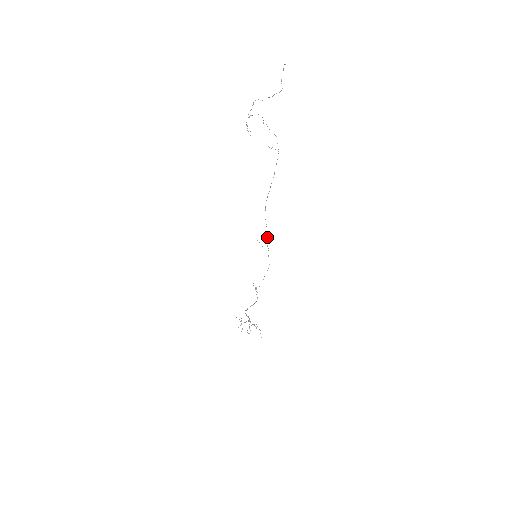
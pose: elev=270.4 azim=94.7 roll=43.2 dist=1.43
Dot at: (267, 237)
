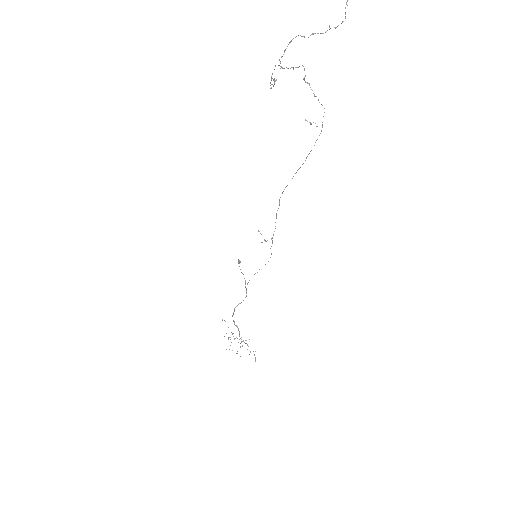
Dot at: (274, 231)
